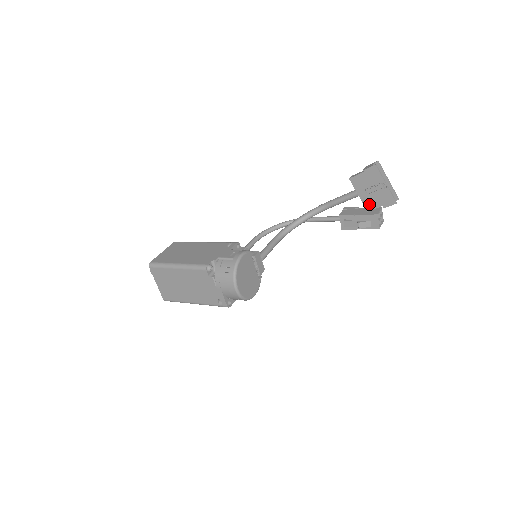
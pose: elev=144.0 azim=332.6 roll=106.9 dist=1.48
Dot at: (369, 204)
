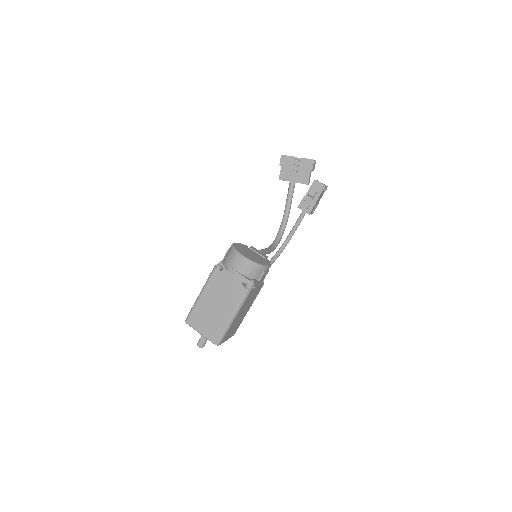
Dot at: (304, 180)
